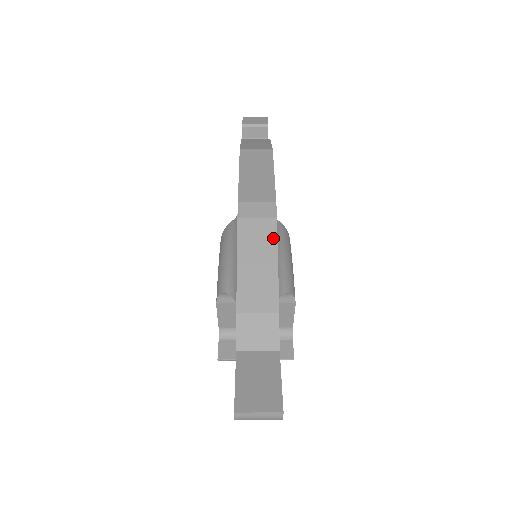
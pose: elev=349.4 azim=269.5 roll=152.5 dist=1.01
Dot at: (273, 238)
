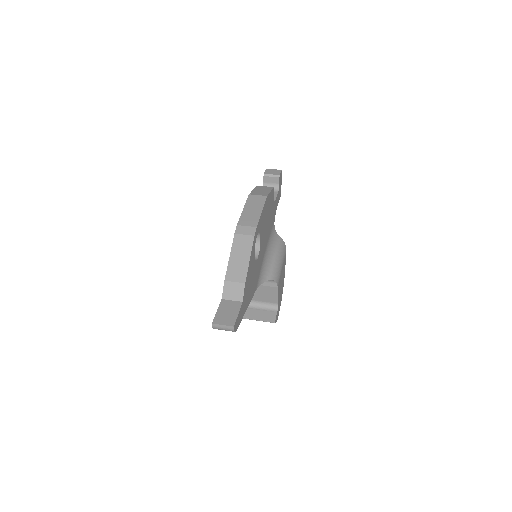
Dot at: (250, 246)
